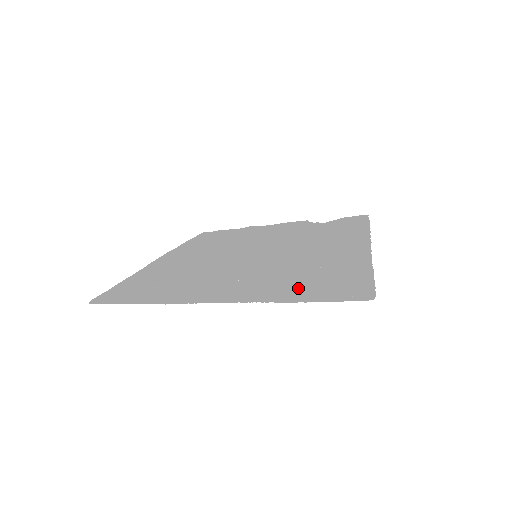
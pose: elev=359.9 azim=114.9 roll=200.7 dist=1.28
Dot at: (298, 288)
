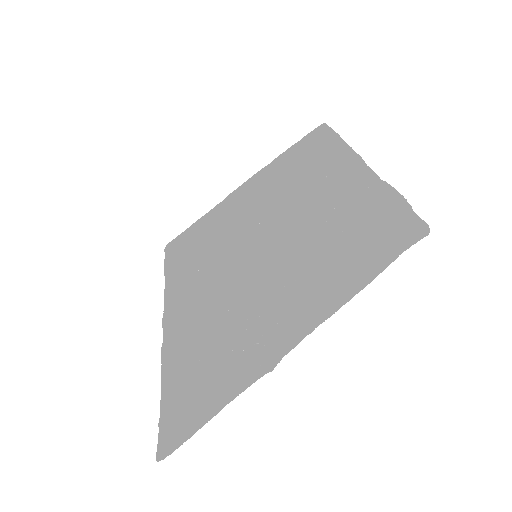
Dot at: (182, 373)
